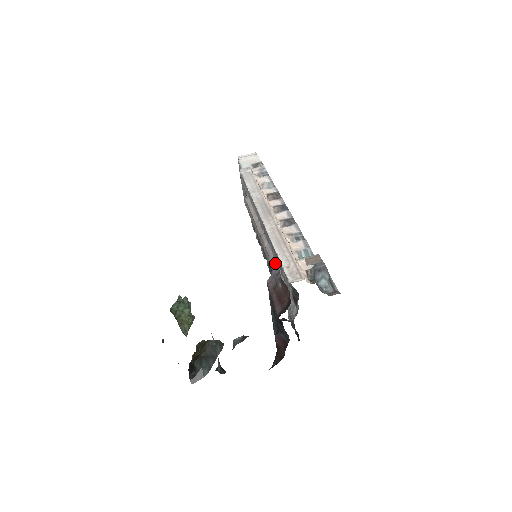
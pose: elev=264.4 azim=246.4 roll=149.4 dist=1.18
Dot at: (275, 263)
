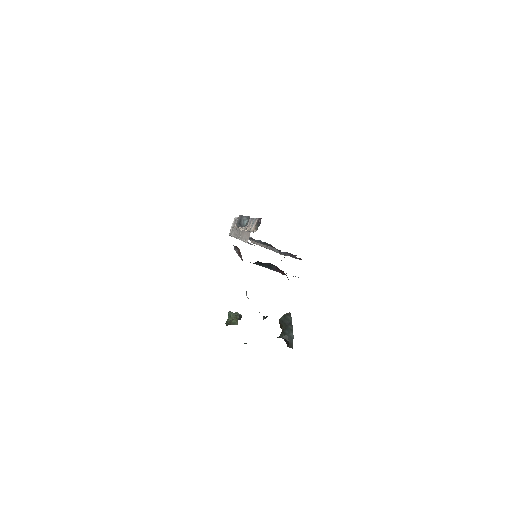
Dot at: (266, 246)
